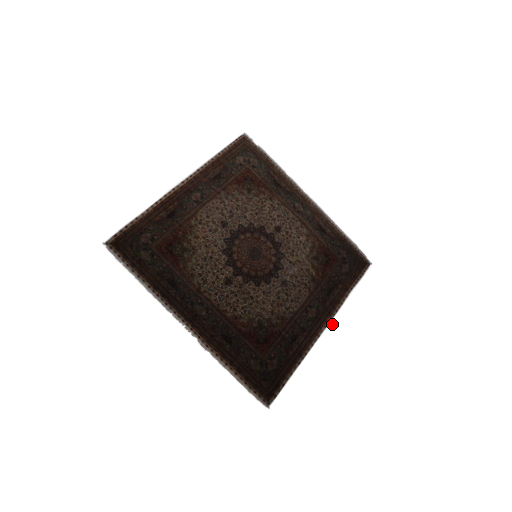
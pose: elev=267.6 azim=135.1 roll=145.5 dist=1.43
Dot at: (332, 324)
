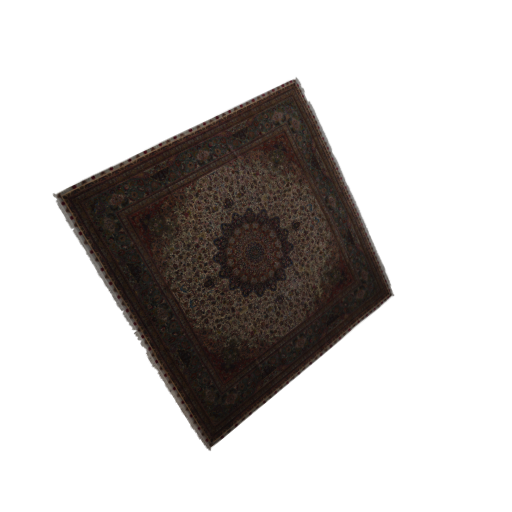
Dot at: (320, 361)
